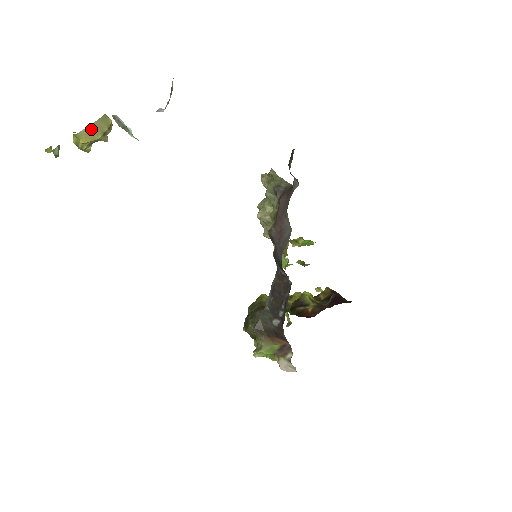
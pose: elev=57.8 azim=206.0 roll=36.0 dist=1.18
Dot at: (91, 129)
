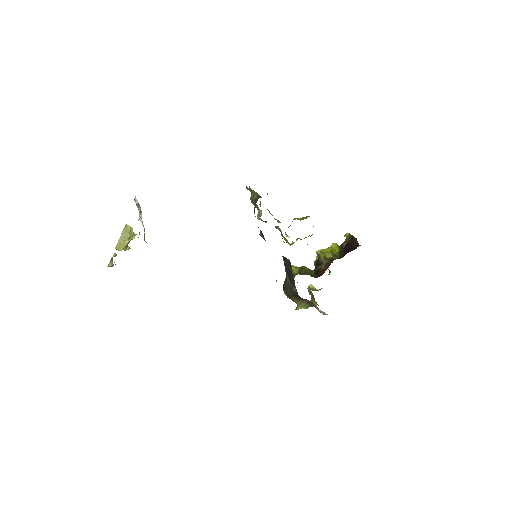
Dot at: (120, 242)
